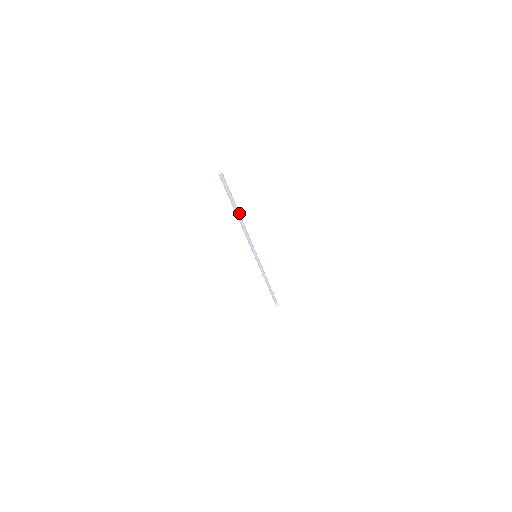
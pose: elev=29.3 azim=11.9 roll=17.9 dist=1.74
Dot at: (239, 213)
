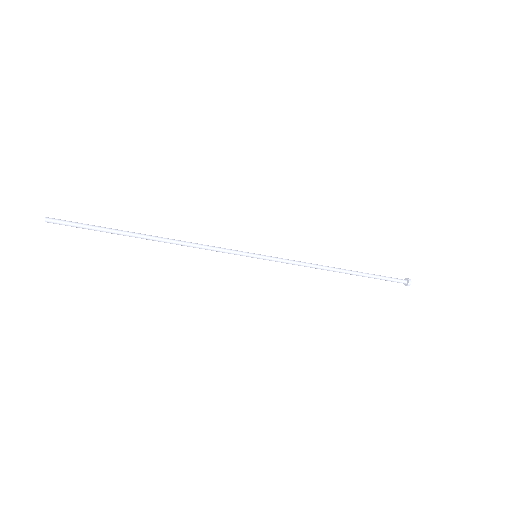
Dot at: (142, 235)
